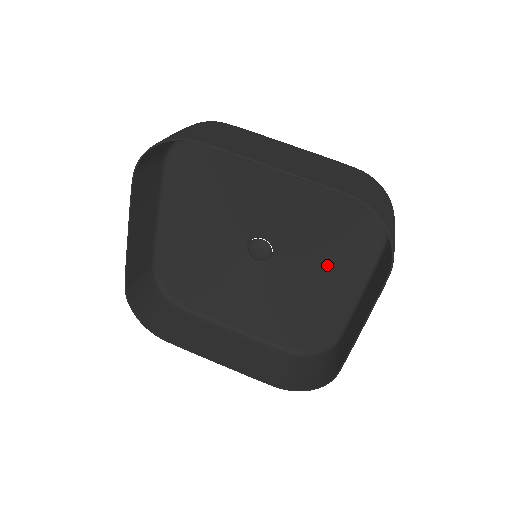
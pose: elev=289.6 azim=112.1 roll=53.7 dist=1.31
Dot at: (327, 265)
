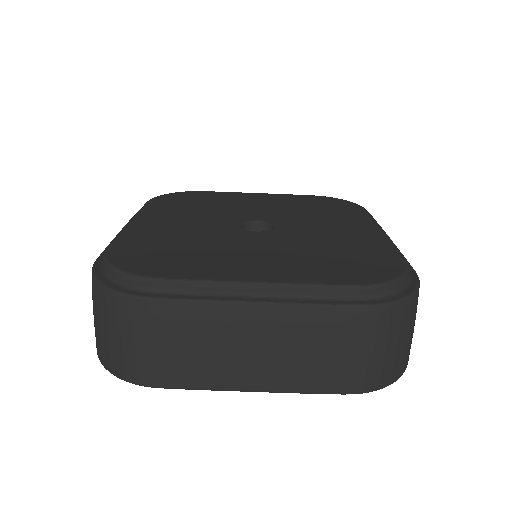
Dot at: occluded
